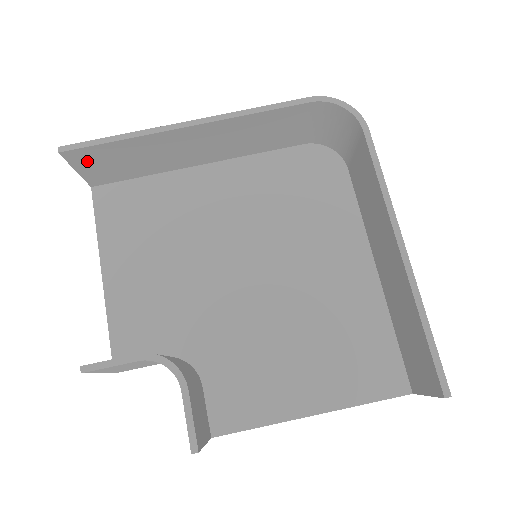
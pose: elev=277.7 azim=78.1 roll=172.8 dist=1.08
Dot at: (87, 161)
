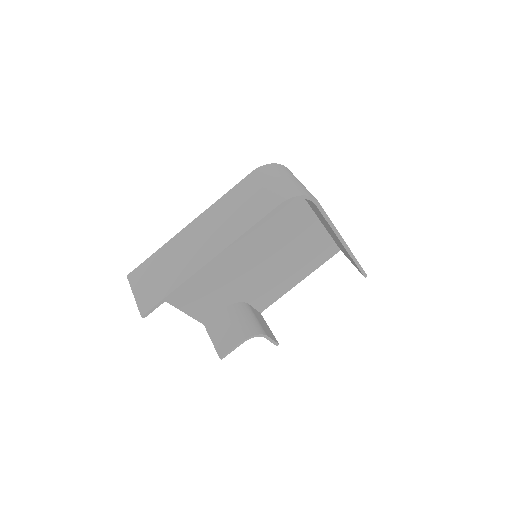
Dot at: occluded
